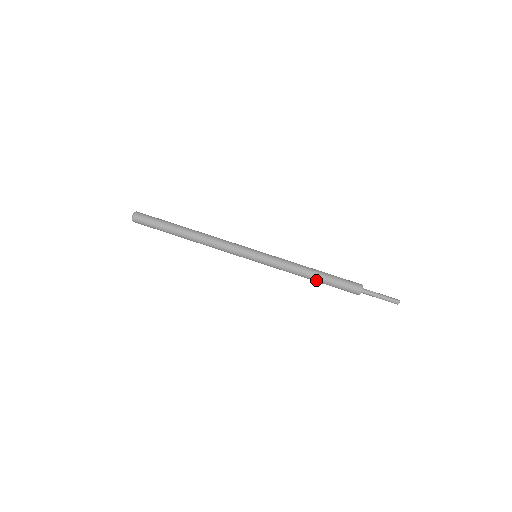
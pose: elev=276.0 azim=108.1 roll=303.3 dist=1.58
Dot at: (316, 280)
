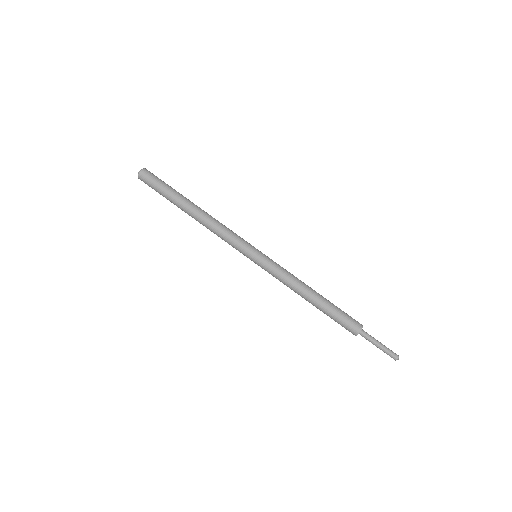
Dot at: (316, 299)
